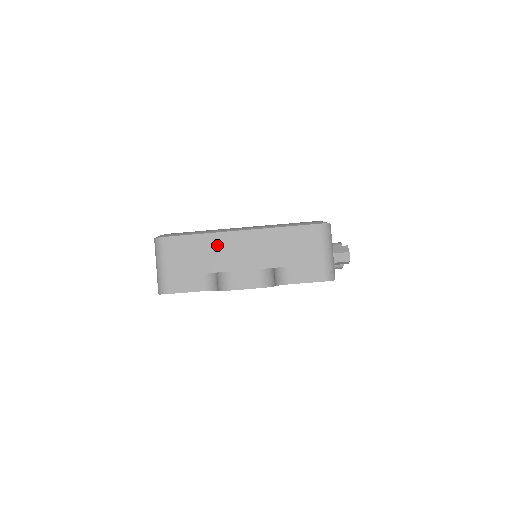
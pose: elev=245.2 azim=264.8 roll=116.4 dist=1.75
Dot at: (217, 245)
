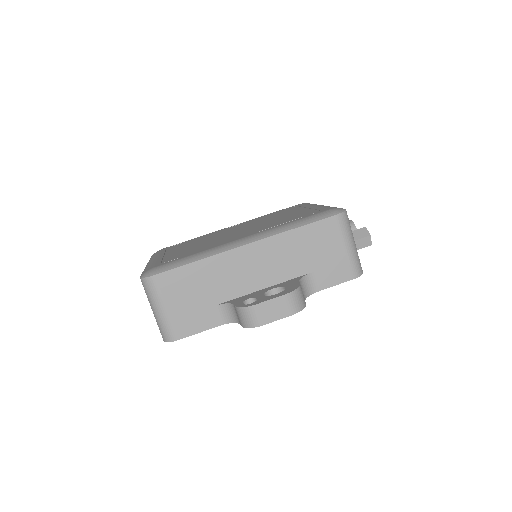
Dot at: (222, 269)
